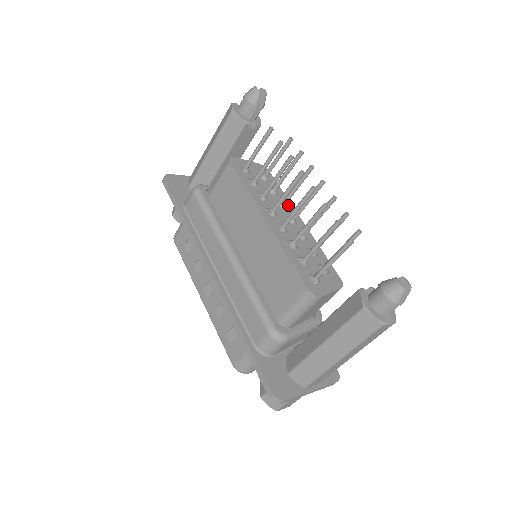
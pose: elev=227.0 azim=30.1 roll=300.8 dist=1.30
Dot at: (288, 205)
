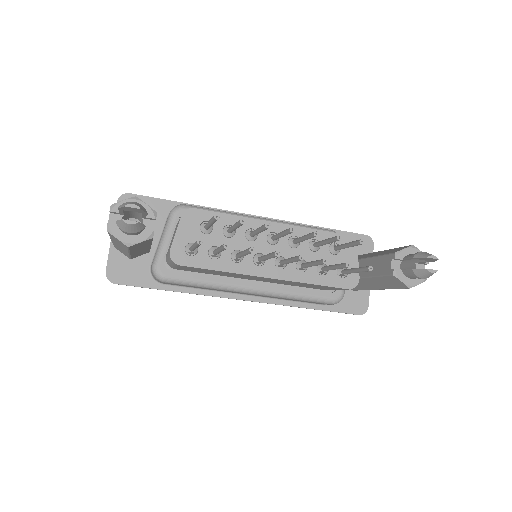
Dot at: (251, 225)
